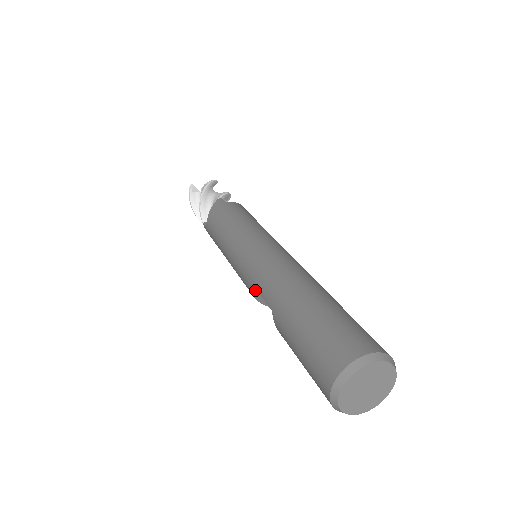
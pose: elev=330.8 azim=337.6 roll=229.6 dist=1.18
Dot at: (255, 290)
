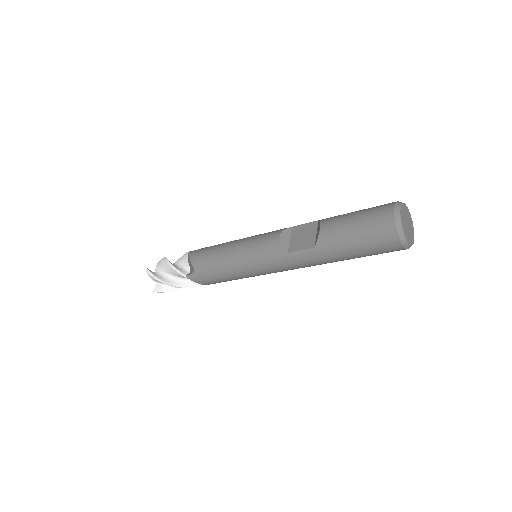
Dot at: (290, 228)
